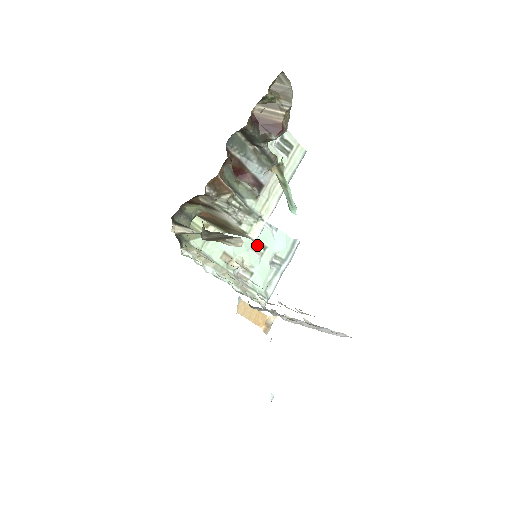
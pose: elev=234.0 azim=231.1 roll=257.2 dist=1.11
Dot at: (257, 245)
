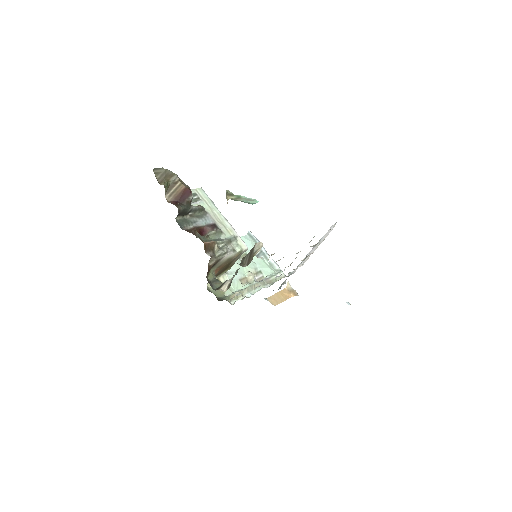
Dot at: occluded
